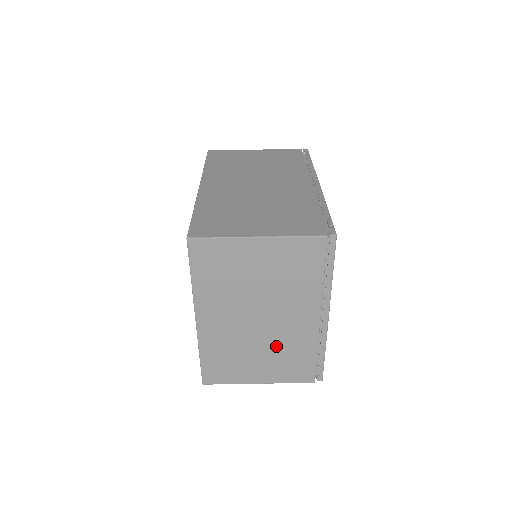
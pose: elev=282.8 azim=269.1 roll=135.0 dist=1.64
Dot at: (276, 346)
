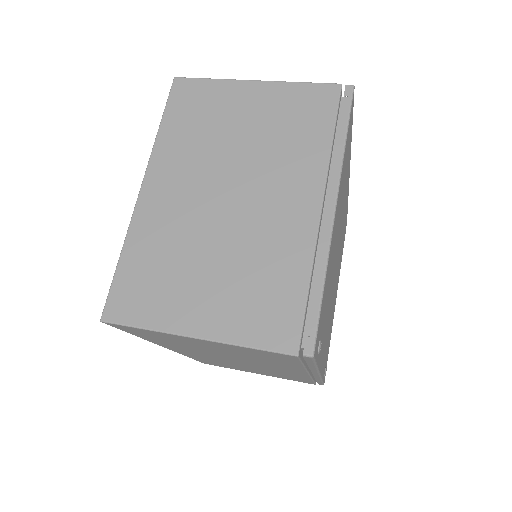
Dot at: (243, 253)
